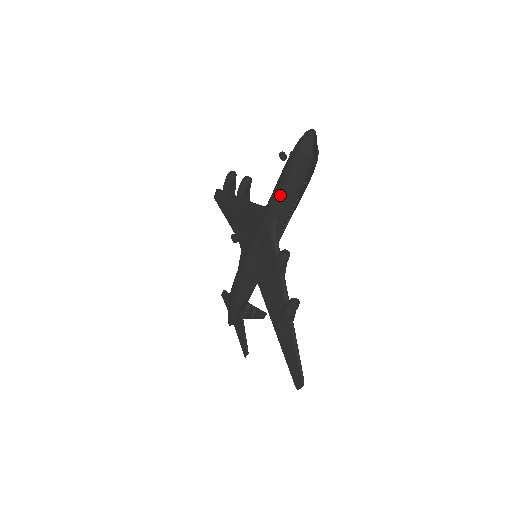
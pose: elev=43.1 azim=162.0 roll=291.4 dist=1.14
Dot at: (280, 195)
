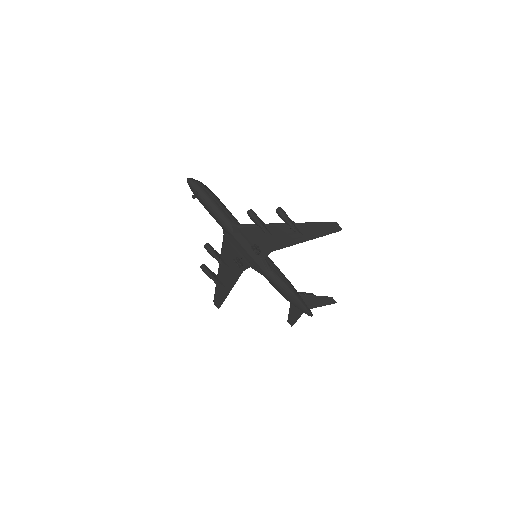
Dot at: (217, 211)
